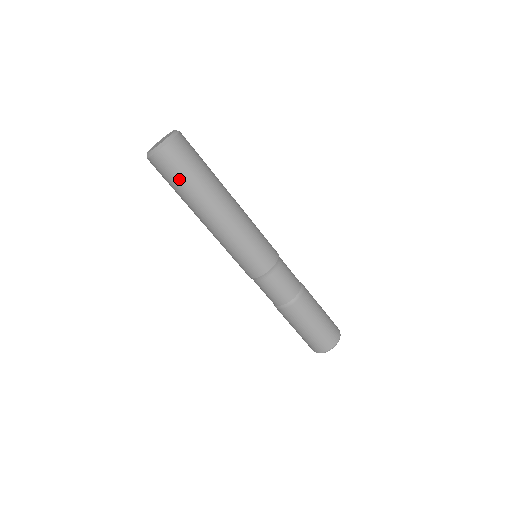
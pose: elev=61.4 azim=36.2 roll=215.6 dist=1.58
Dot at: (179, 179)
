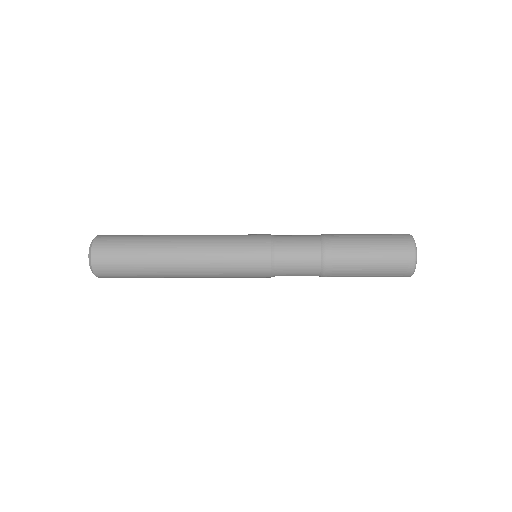
Dot at: (130, 276)
